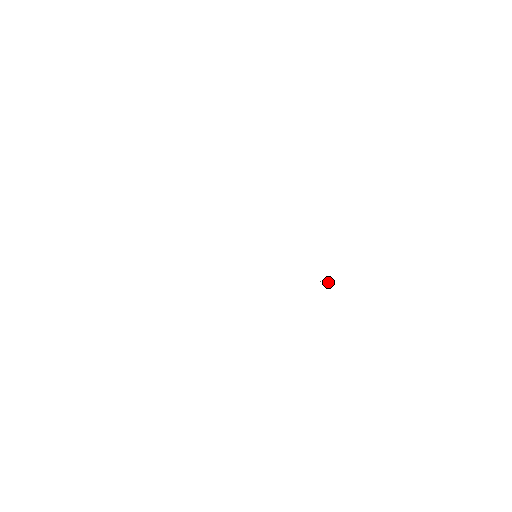
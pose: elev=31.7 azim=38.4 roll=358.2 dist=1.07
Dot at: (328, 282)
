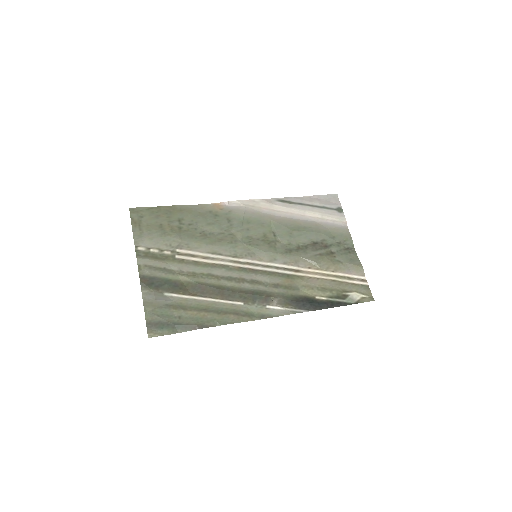
Dot at: (315, 264)
